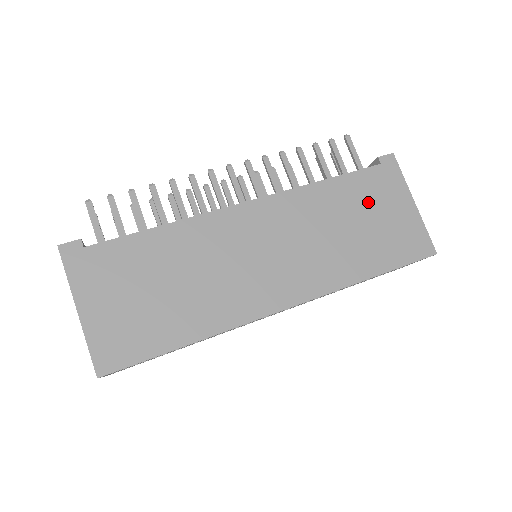
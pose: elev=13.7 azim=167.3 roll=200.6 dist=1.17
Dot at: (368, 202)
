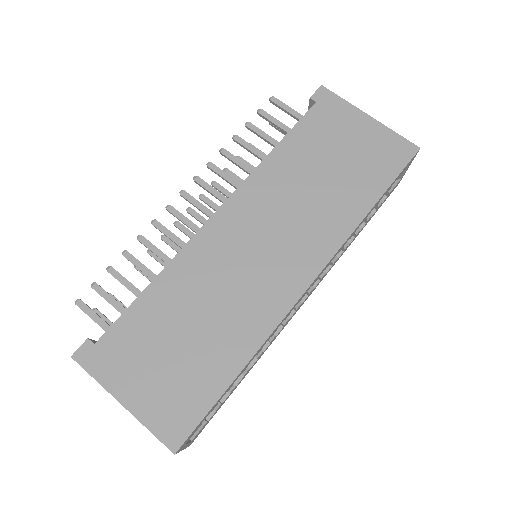
Dot at: (326, 143)
